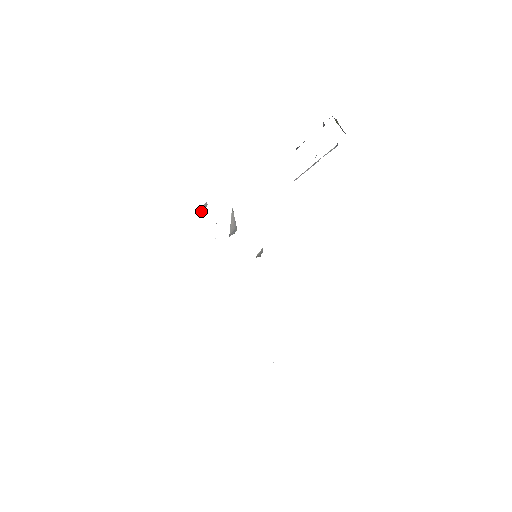
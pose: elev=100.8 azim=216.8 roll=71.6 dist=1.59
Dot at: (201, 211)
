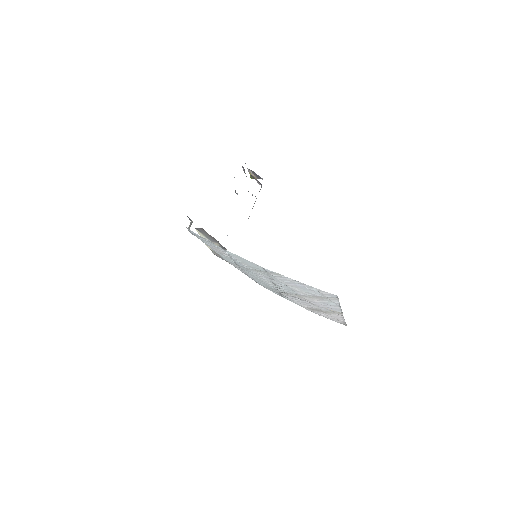
Dot at: (190, 226)
